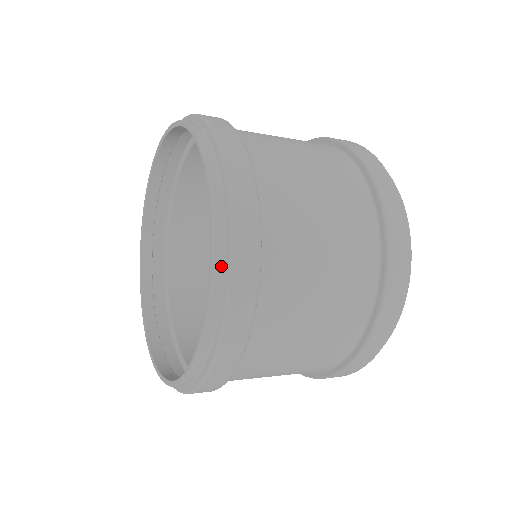
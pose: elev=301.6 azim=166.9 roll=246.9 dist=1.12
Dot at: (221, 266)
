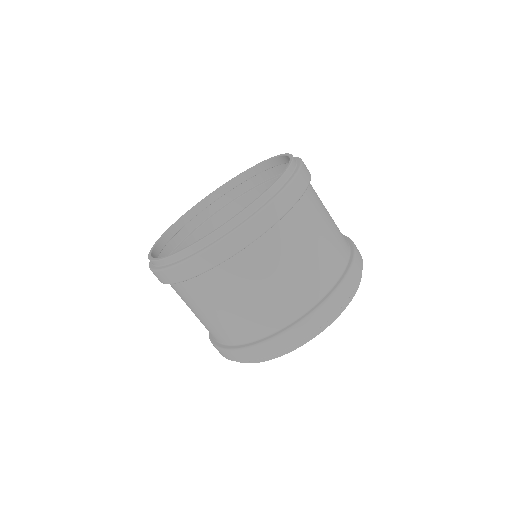
Dot at: (217, 236)
